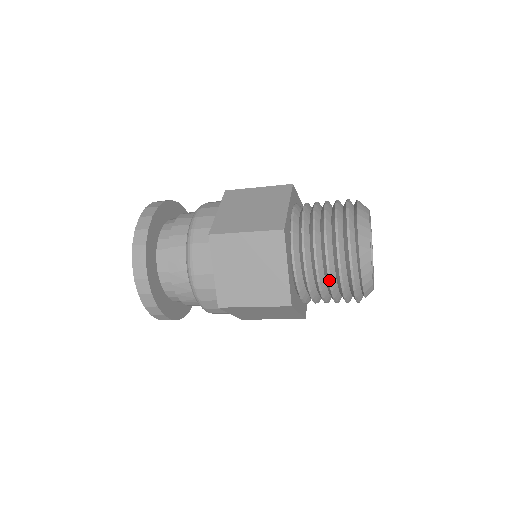
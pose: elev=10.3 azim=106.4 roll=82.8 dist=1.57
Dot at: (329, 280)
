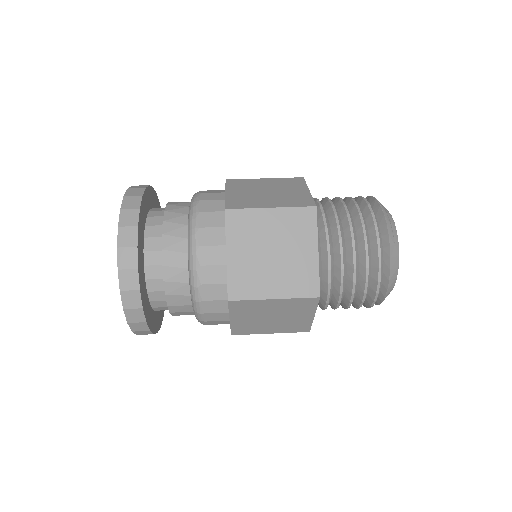
Dot at: occluded
